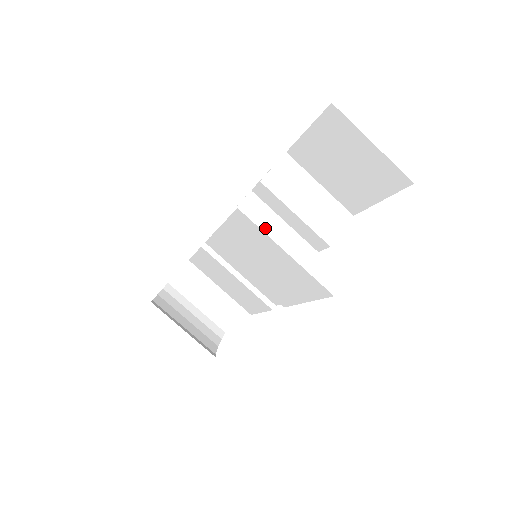
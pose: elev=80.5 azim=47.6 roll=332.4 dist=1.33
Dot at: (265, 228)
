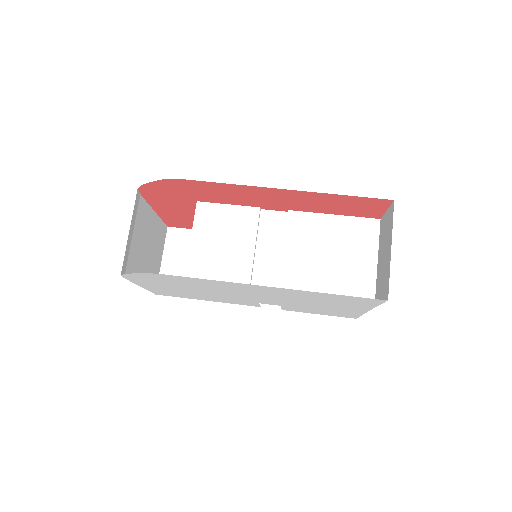
Dot at: occluded
